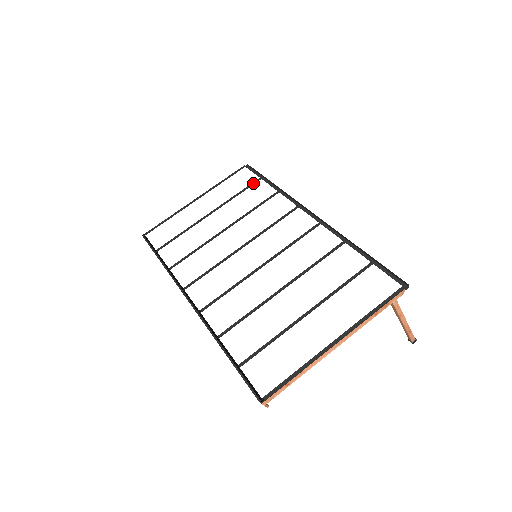
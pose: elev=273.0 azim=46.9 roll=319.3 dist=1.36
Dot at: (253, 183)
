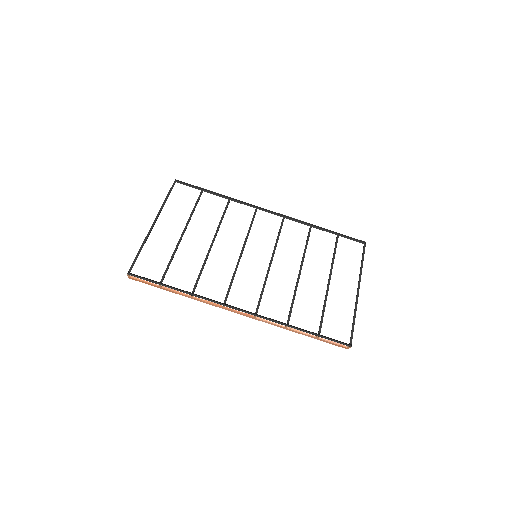
Dot at: (200, 196)
